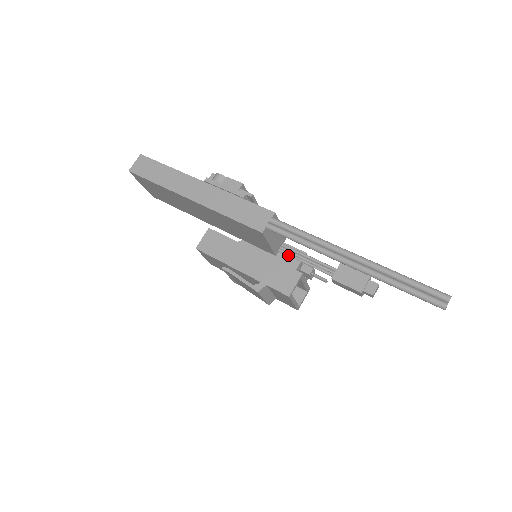
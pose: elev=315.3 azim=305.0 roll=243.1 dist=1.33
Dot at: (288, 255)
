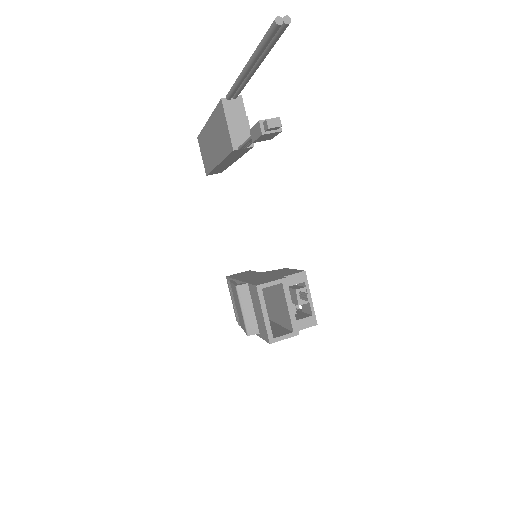
Dot at: (241, 145)
